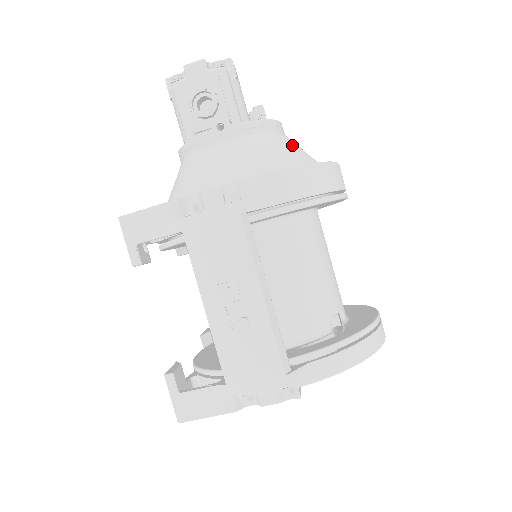
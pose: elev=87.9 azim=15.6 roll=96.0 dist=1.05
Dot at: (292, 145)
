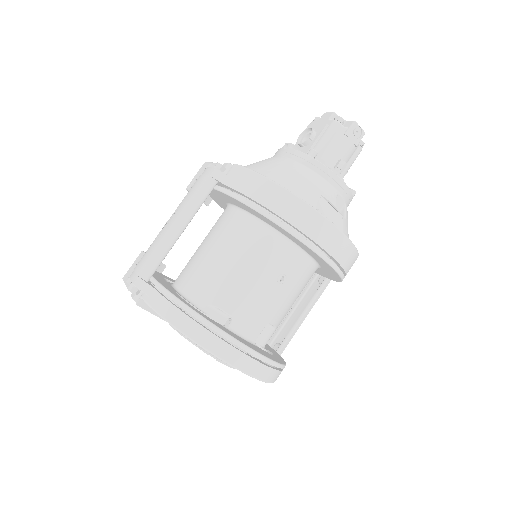
Dot at: (311, 184)
